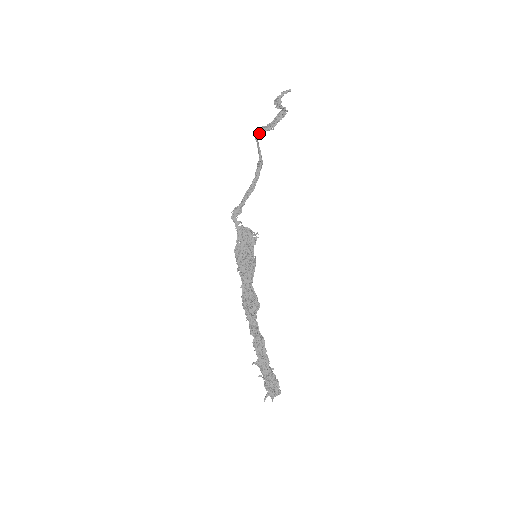
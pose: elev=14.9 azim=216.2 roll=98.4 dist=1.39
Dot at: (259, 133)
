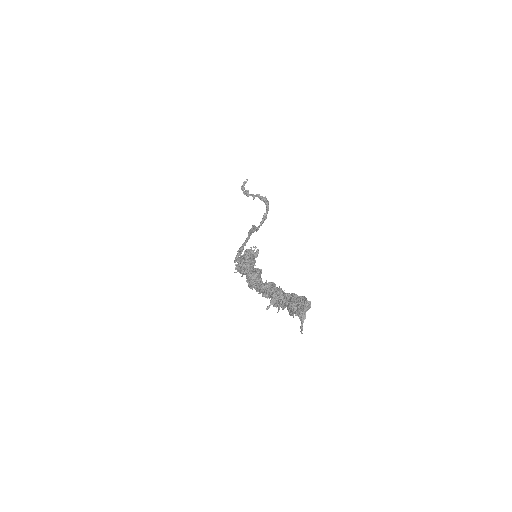
Dot at: occluded
